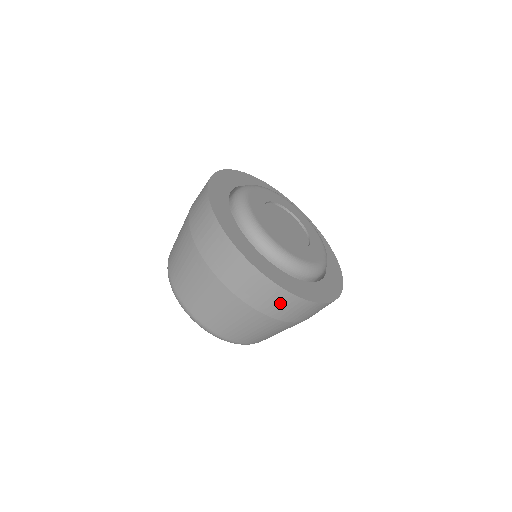
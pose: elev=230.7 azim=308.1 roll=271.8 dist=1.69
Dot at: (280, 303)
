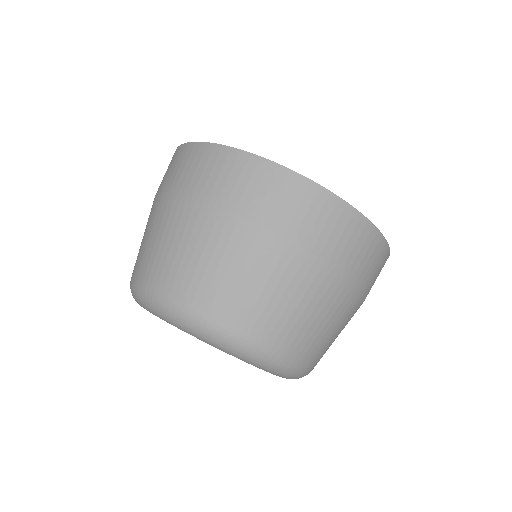
Dot at: (287, 199)
